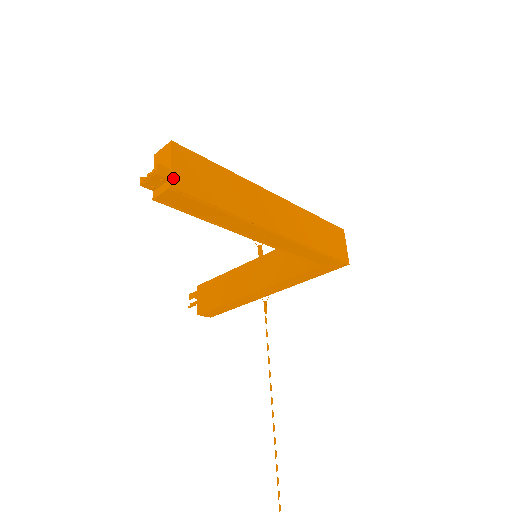
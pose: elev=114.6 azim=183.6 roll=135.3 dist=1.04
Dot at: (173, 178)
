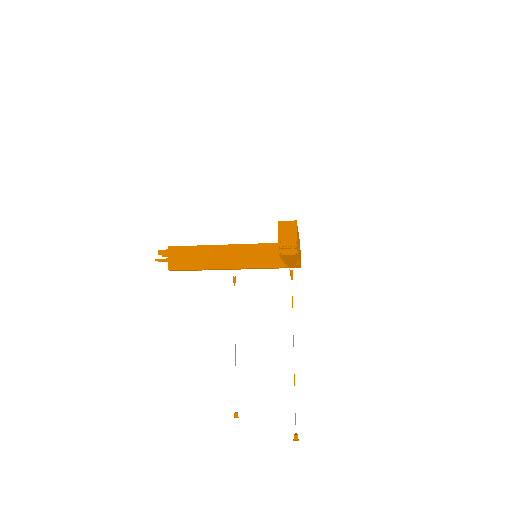
Dot at: (297, 248)
